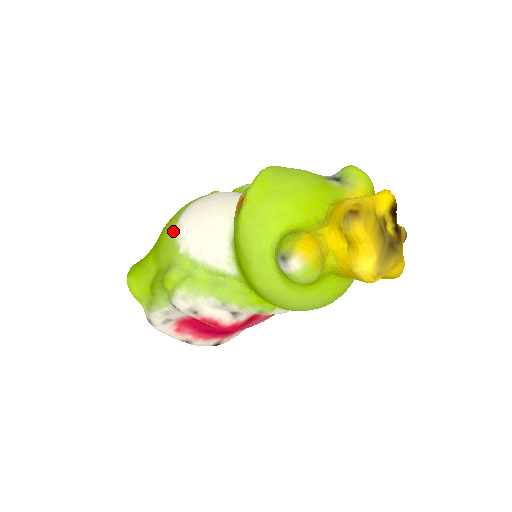
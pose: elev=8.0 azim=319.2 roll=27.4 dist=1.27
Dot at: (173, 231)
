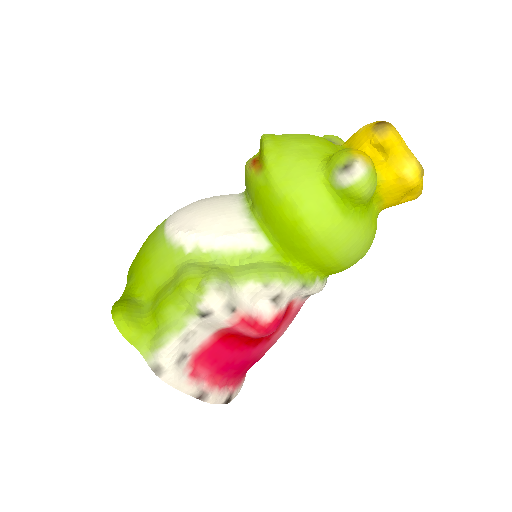
Dot at: (164, 240)
